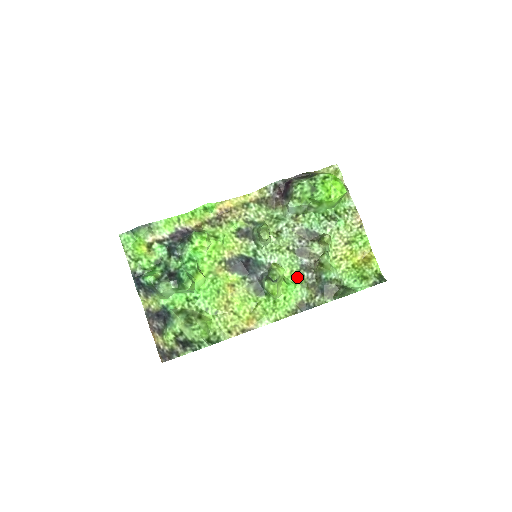
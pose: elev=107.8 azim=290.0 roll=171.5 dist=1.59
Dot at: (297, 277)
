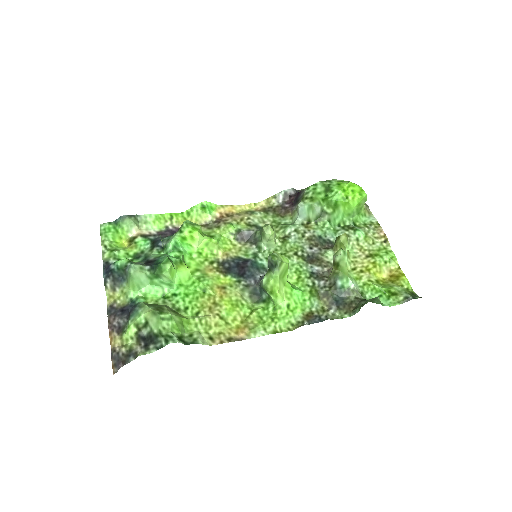
Dot at: (305, 284)
